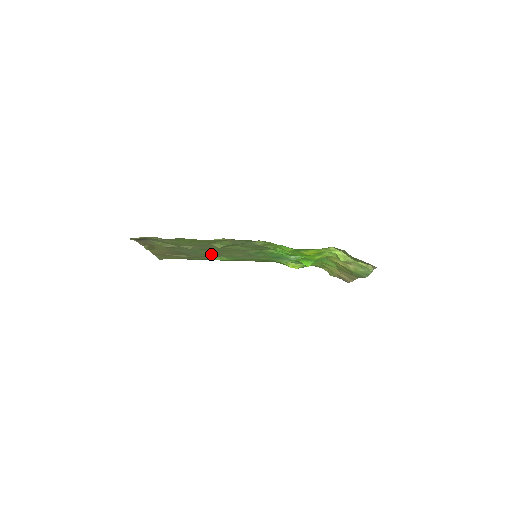
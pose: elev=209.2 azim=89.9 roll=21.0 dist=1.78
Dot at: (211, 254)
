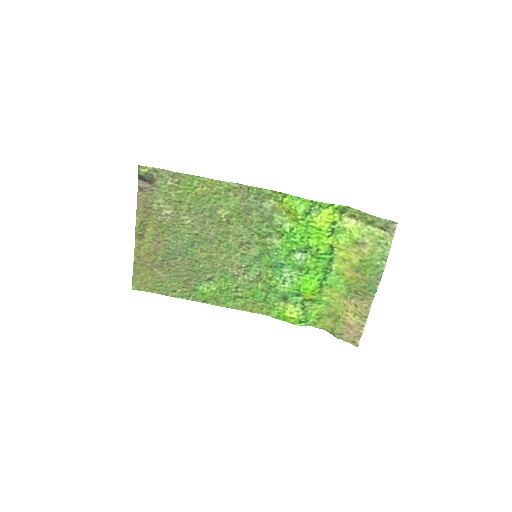
Dot at: (202, 264)
